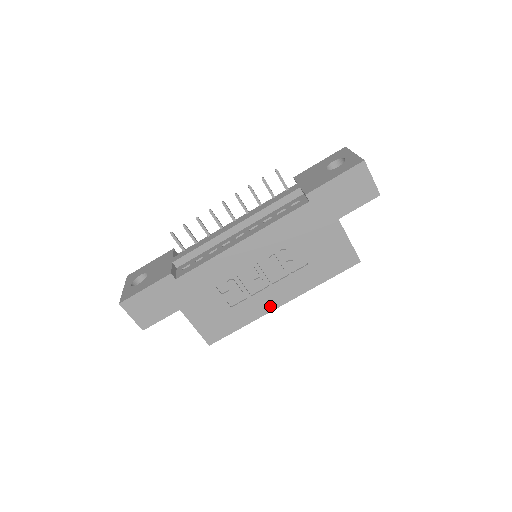
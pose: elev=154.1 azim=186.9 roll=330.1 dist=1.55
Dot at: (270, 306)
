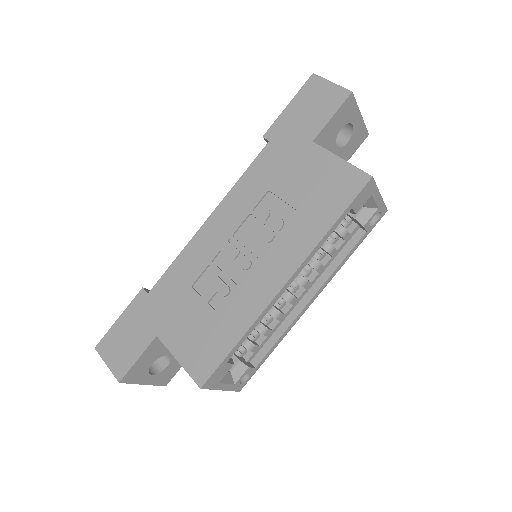
Dot at: (268, 293)
